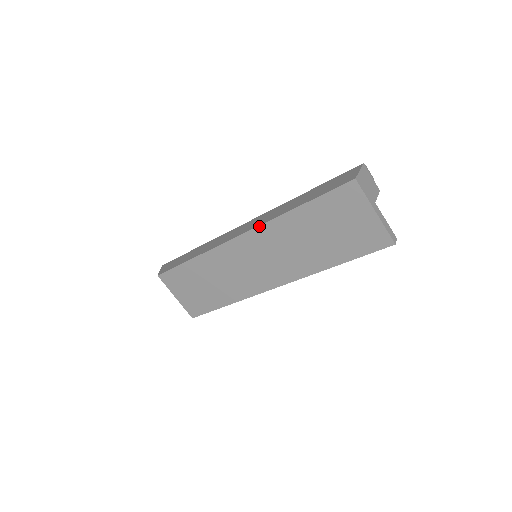
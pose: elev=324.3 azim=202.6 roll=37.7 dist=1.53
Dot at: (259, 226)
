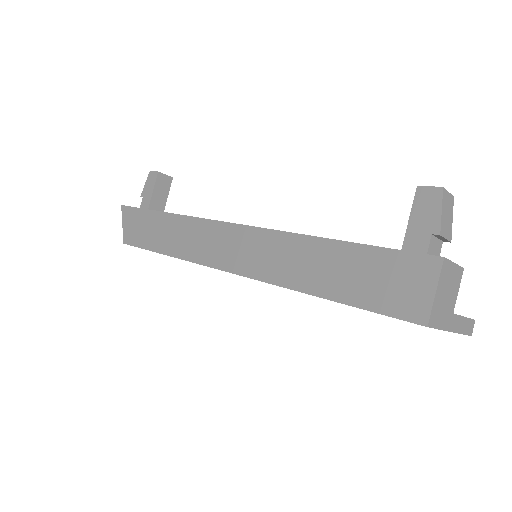
Dot at: occluded
